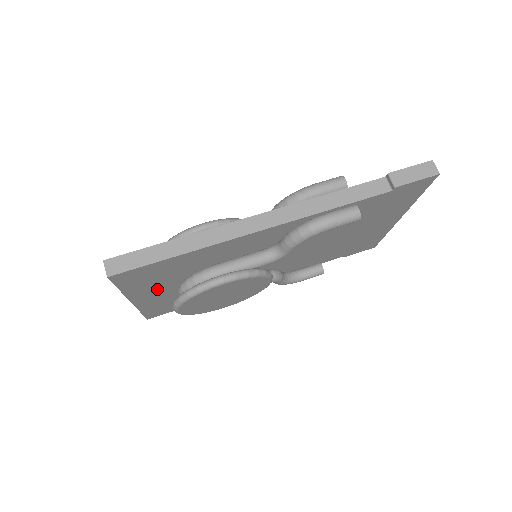
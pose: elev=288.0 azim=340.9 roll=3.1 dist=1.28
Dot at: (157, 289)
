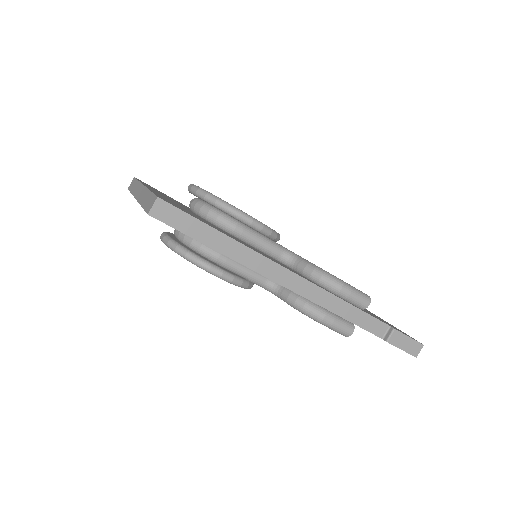
Dot at: occluded
